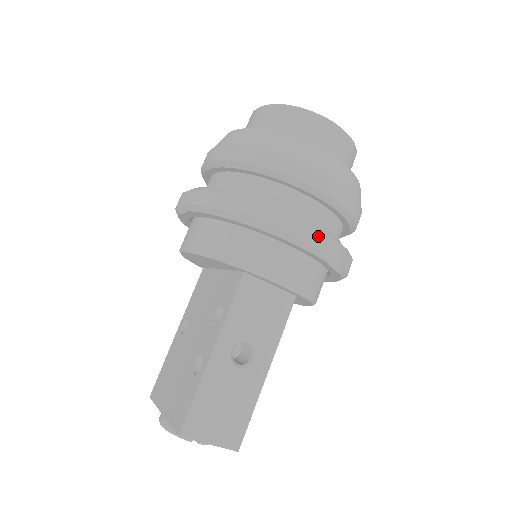
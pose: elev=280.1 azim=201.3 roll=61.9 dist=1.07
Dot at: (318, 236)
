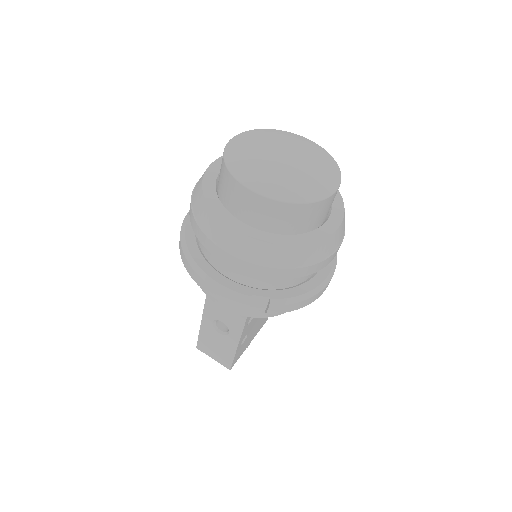
Dot at: (219, 294)
